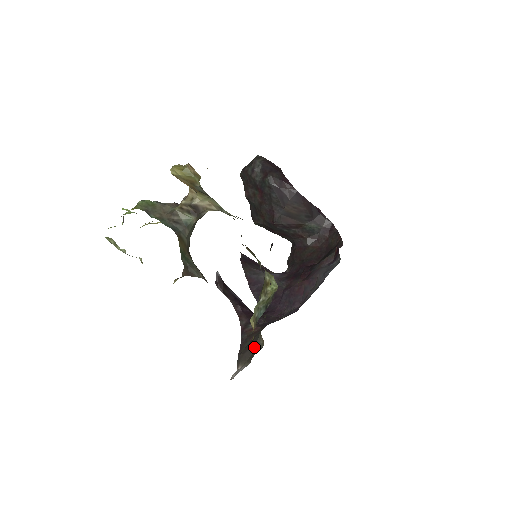
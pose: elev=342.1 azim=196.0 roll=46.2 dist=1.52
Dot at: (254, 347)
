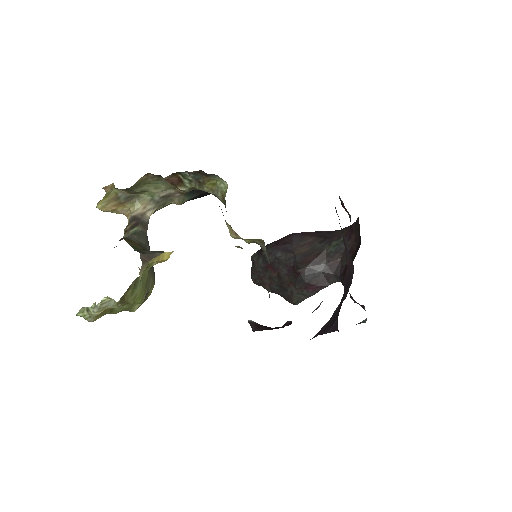
Dot at: occluded
